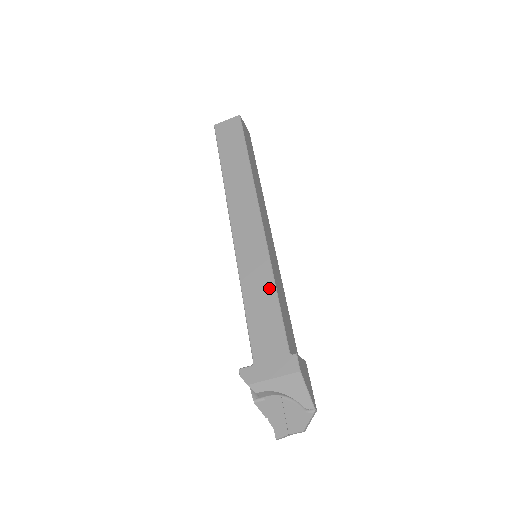
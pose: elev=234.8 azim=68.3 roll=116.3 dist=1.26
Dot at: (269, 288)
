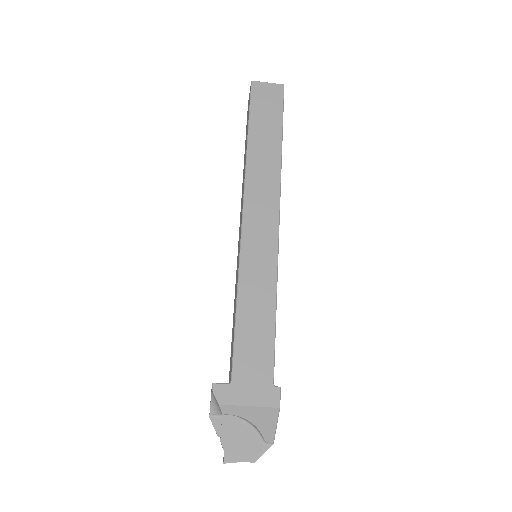
Dot at: (269, 304)
